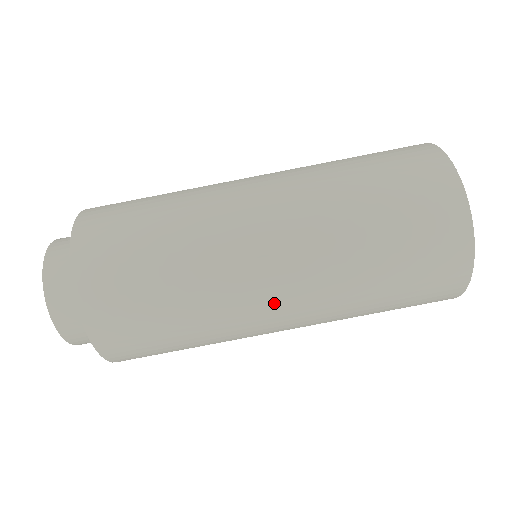
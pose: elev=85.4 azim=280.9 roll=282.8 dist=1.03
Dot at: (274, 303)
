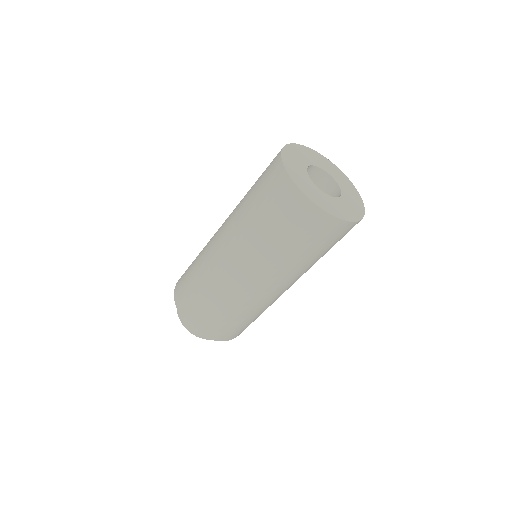
Dot at: (255, 285)
